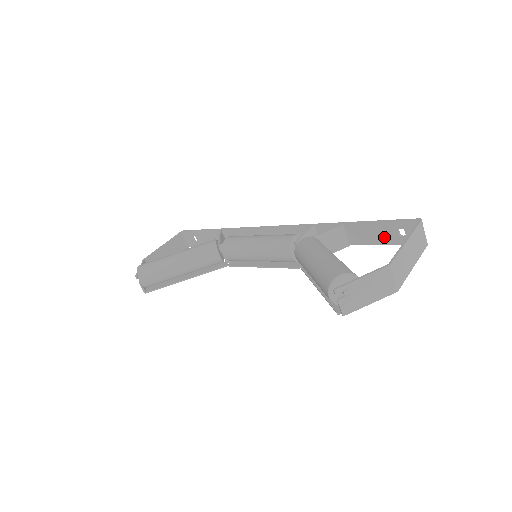
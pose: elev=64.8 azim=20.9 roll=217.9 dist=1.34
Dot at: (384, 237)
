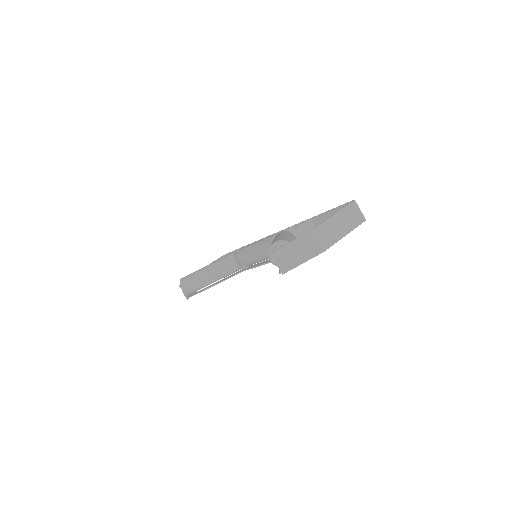
Dot at: occluded
